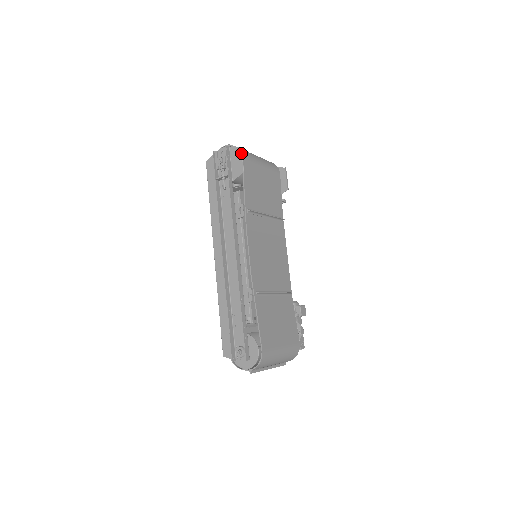
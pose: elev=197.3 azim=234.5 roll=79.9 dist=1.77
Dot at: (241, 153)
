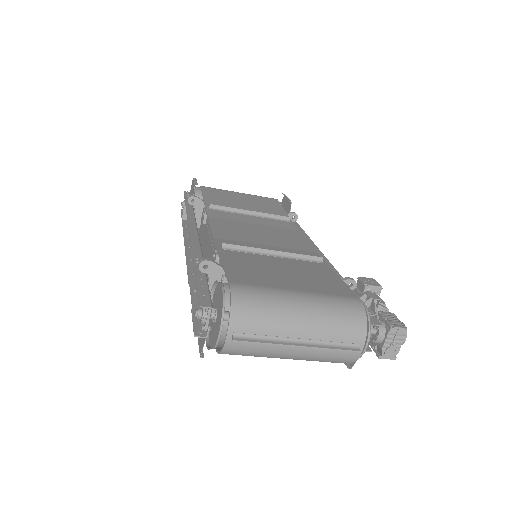
Dot at: (193, 180)
